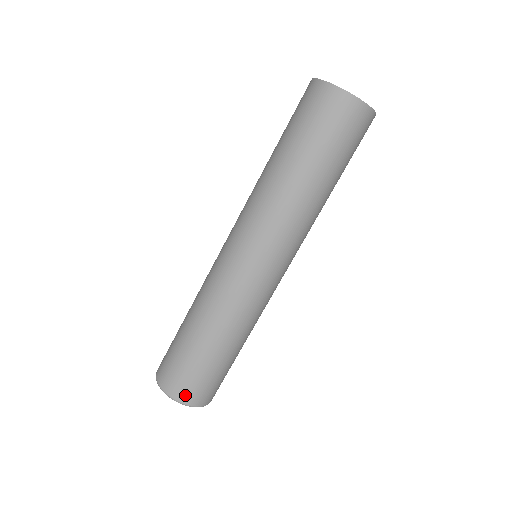
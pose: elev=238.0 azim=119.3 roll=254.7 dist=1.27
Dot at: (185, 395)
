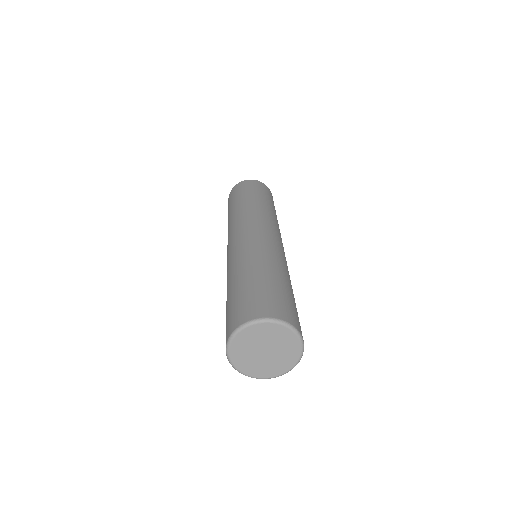
Dot at: (257, 312)
